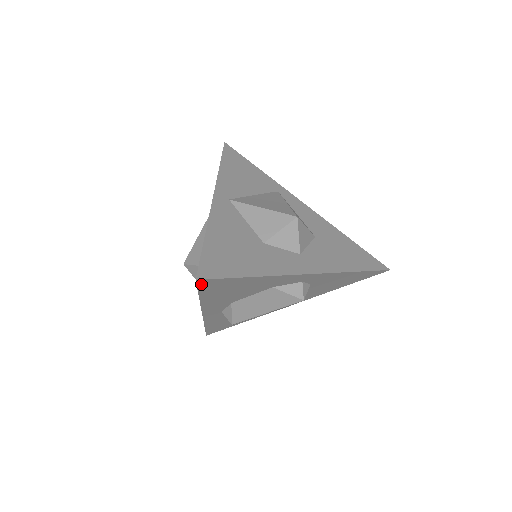
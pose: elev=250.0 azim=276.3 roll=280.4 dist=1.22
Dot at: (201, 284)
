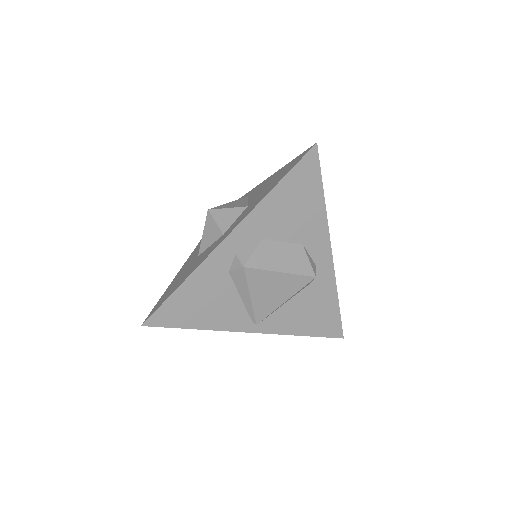
Dot at: (308, 157)
